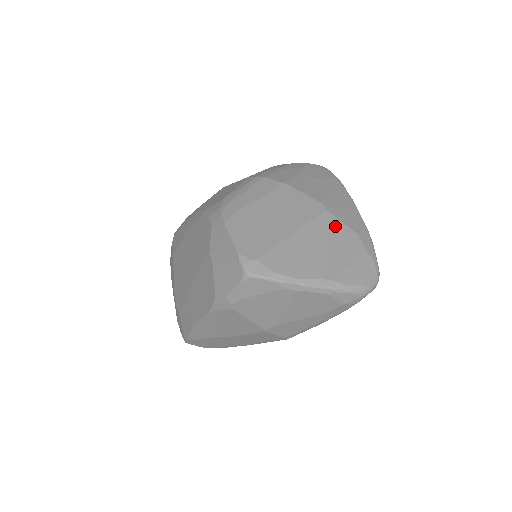
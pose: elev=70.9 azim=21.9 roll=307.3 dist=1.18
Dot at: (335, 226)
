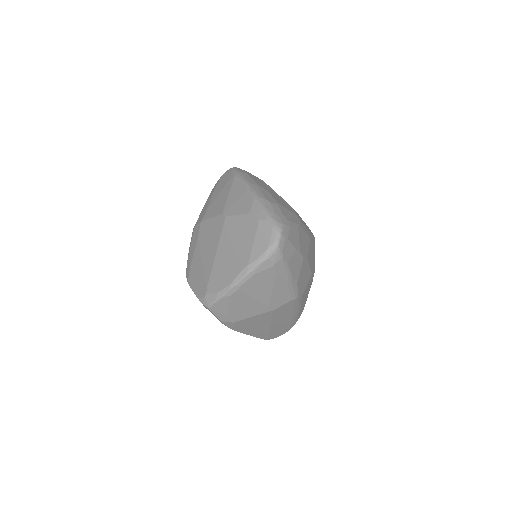
Dot at: (235, 223)
